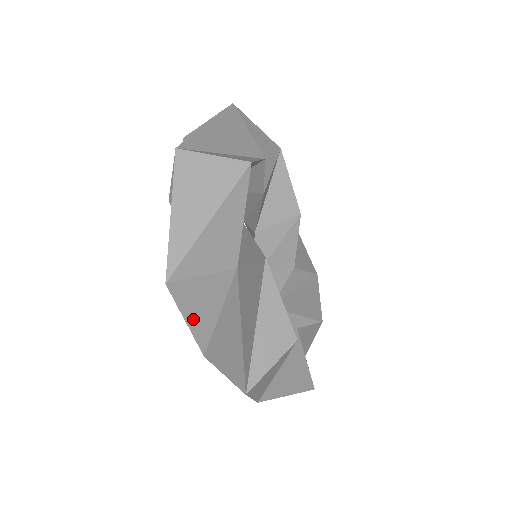
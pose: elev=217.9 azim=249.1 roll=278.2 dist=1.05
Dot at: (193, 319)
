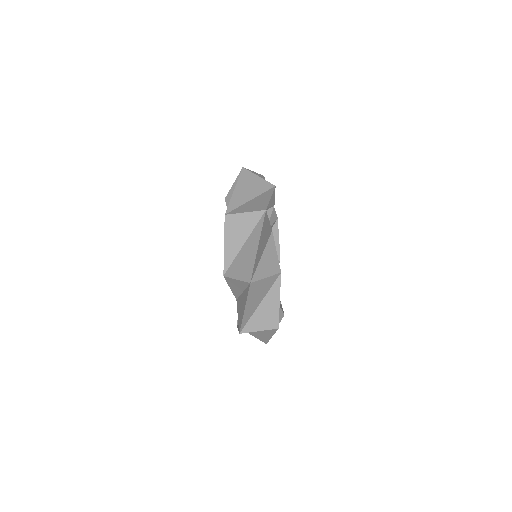
Dot at: (229, 243)
